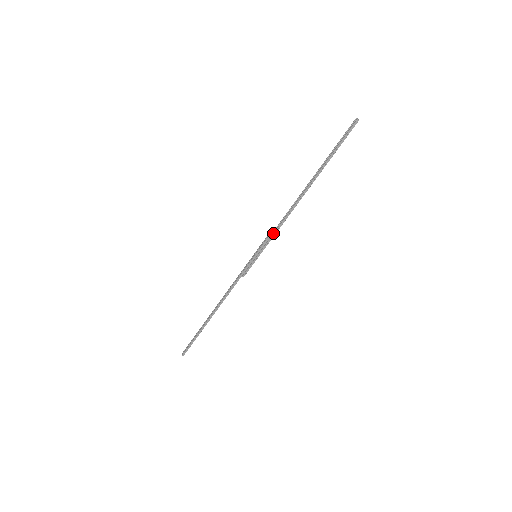
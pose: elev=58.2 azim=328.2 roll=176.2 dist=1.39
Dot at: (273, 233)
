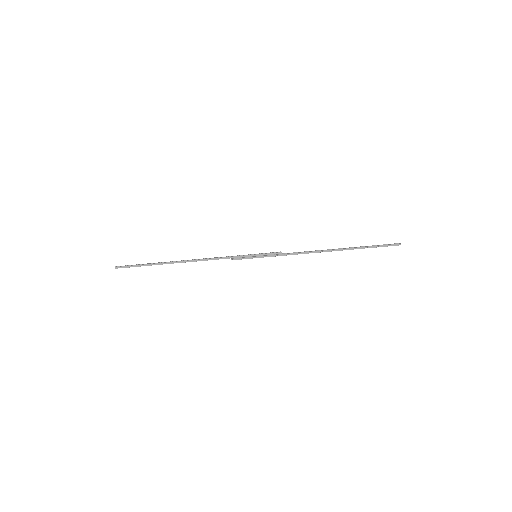
Dot at: (284, 253)
